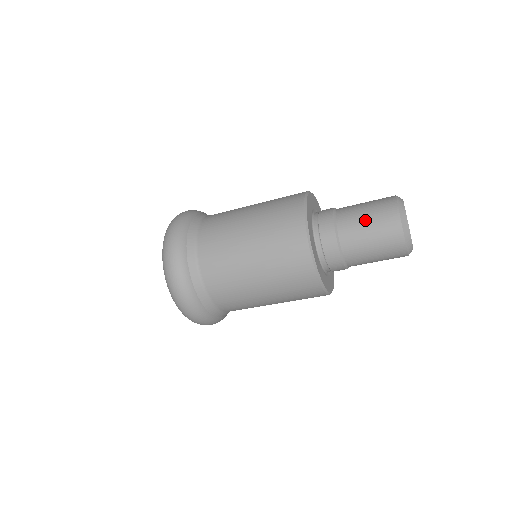
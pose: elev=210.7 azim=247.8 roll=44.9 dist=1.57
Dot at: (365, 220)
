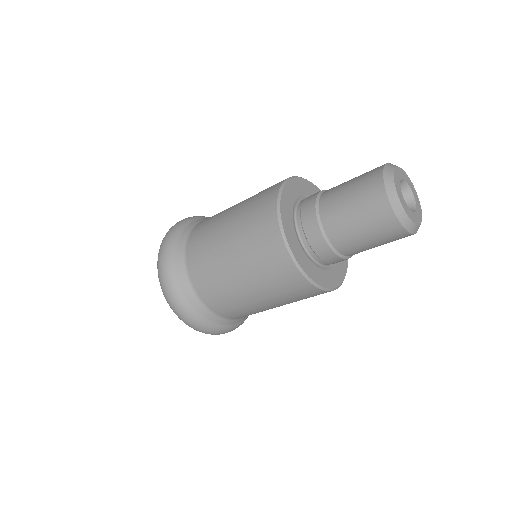
Dot at: (361, 234)
